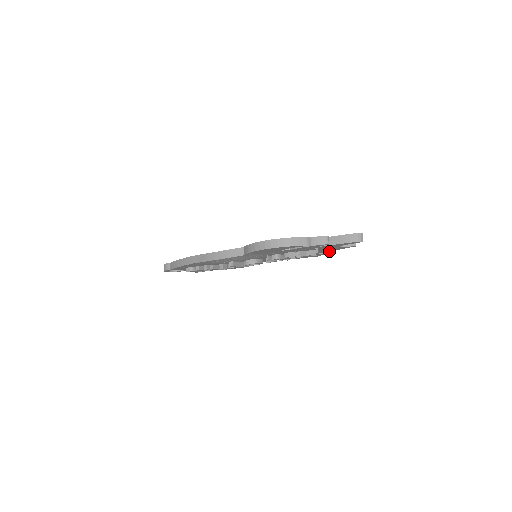
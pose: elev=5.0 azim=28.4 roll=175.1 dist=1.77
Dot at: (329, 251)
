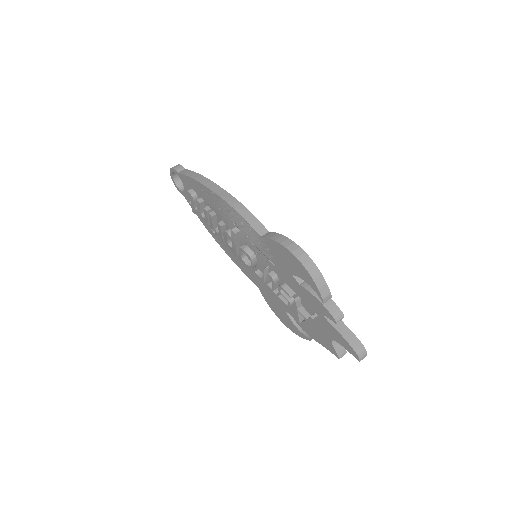
Dot at: (309, 334)
